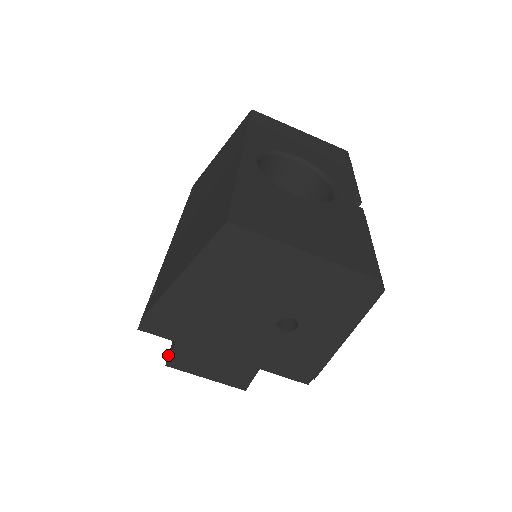
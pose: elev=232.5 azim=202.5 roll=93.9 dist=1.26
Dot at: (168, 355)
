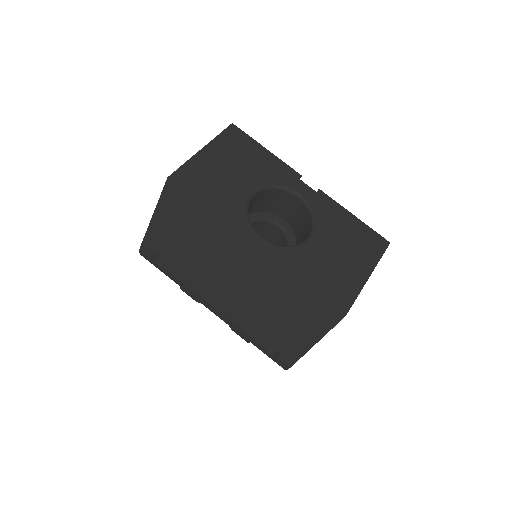
Dot at: (242, 338)
